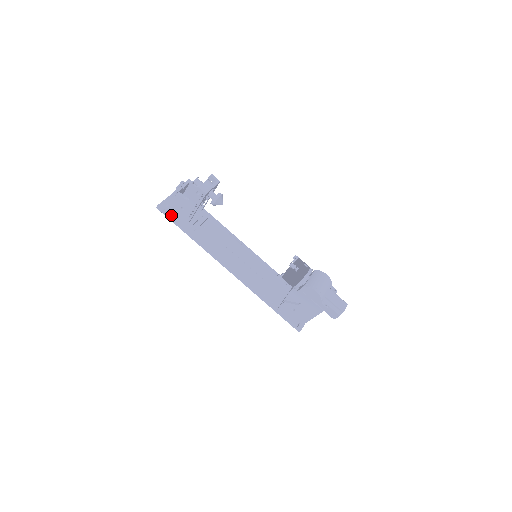
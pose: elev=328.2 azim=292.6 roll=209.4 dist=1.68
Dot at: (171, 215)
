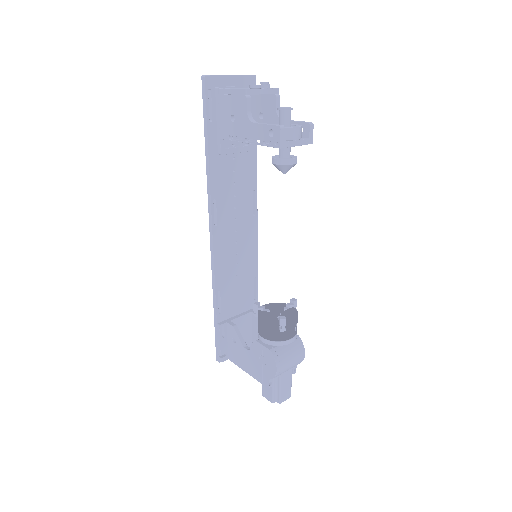
Dot at: (211, 105)
